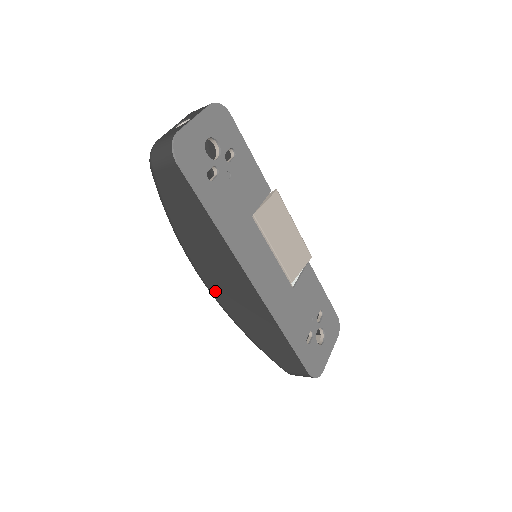
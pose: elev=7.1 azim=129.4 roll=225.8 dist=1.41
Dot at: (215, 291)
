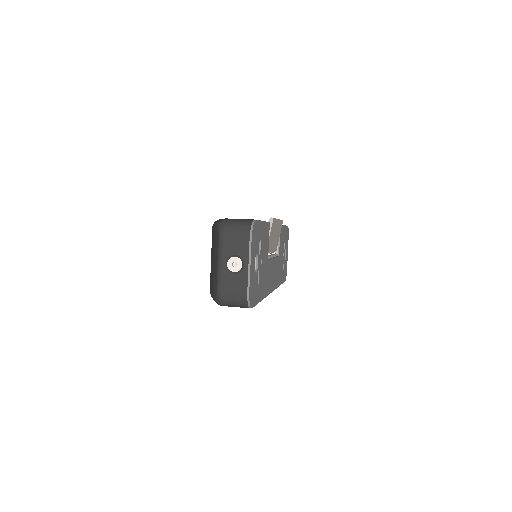
Dot at: occluded
